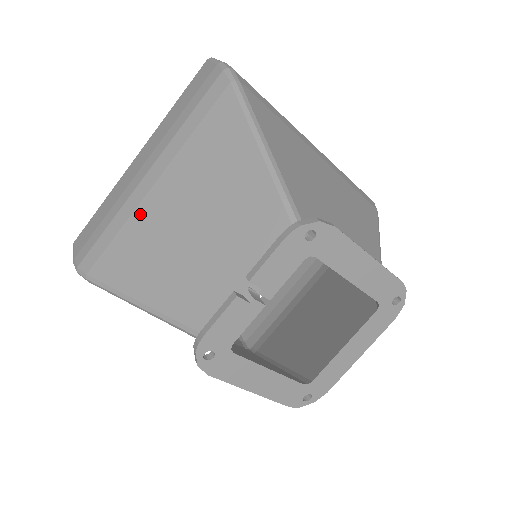
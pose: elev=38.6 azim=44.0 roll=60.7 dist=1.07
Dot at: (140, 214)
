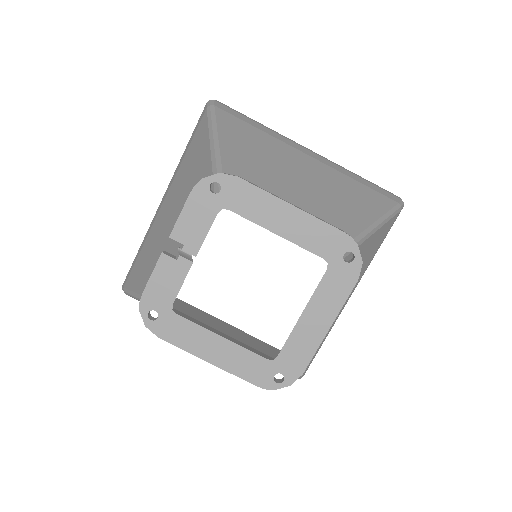
Dot at: (153, 229)
